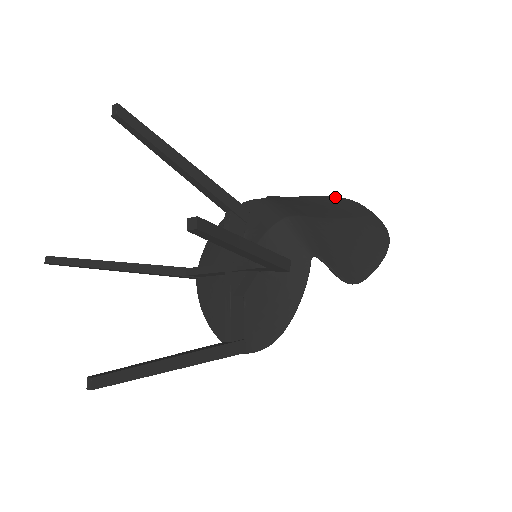
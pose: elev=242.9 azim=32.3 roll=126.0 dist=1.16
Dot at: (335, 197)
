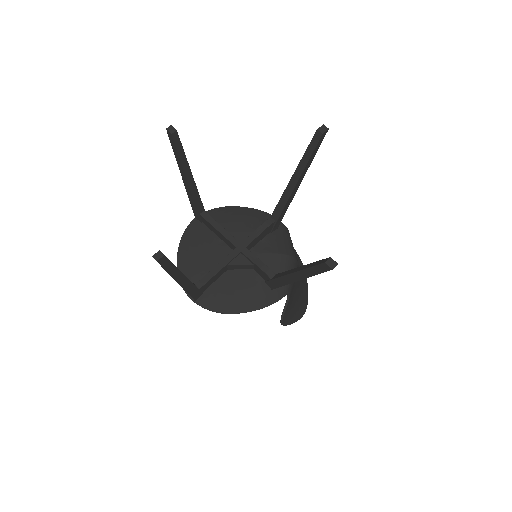
Dot at: occluded
